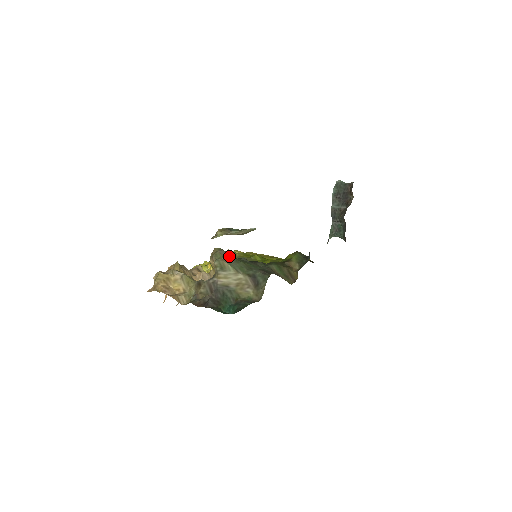
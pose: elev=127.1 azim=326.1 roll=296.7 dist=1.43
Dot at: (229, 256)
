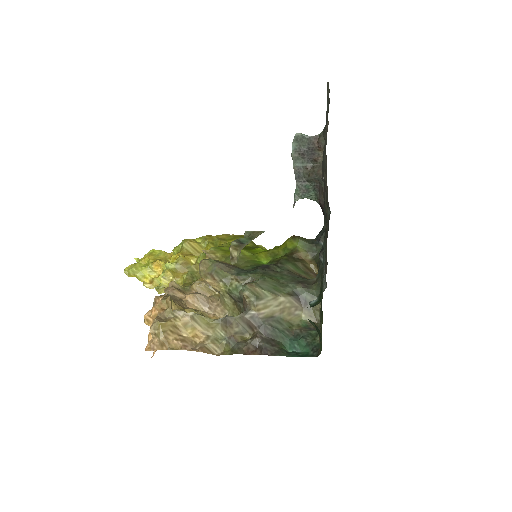
Dot at: (233, 269)
